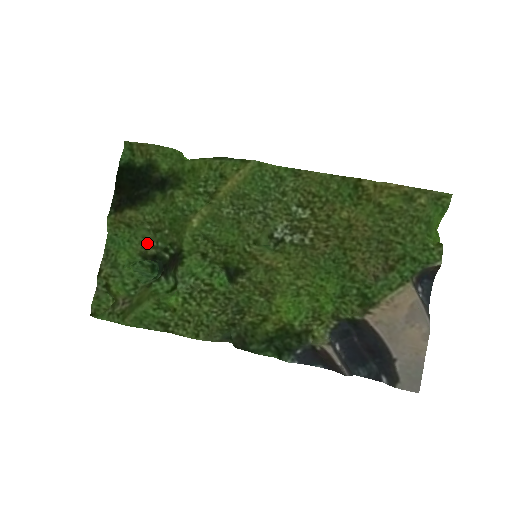
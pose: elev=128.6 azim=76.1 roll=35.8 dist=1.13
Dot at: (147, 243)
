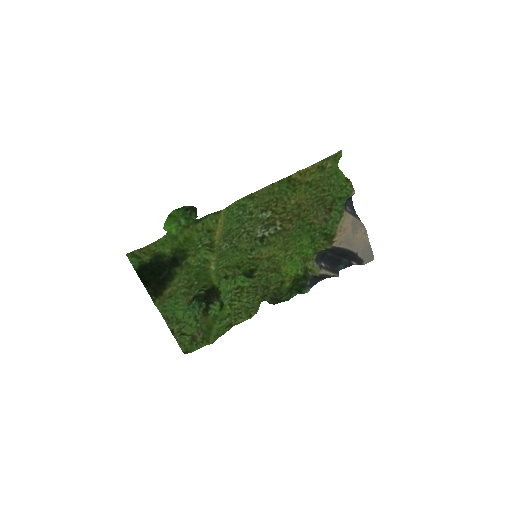
Dot at: (185, 295)
